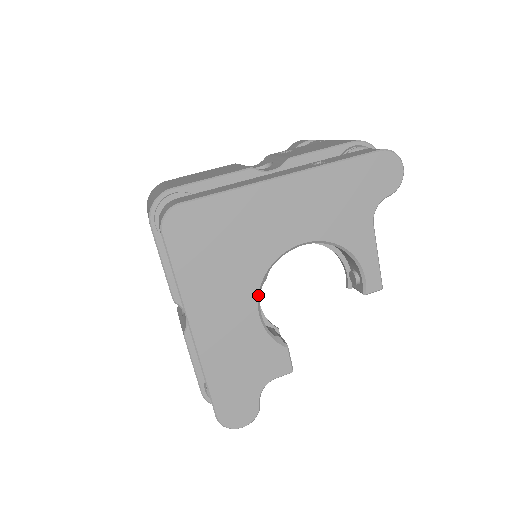
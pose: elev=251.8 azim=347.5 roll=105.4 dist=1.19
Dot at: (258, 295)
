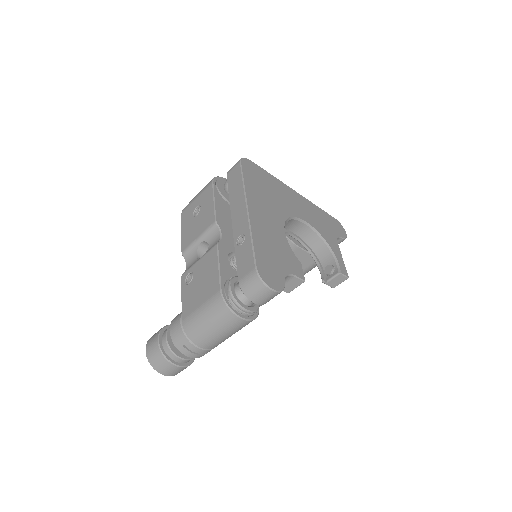
Dot at: (284, 223)
